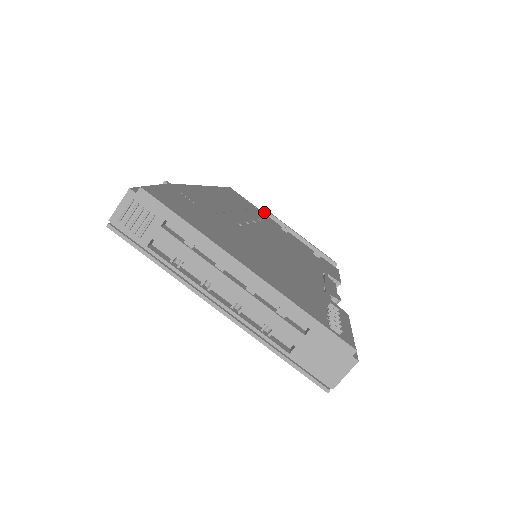
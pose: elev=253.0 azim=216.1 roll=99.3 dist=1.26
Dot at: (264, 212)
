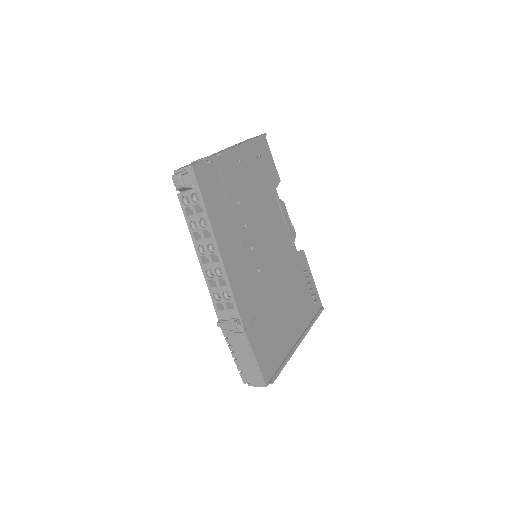
Dot at: (220, 155)
